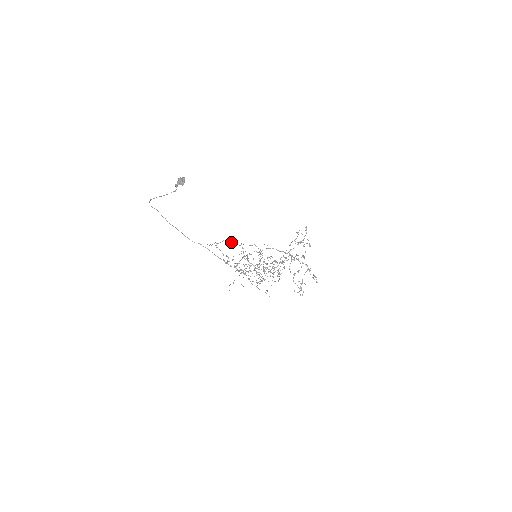
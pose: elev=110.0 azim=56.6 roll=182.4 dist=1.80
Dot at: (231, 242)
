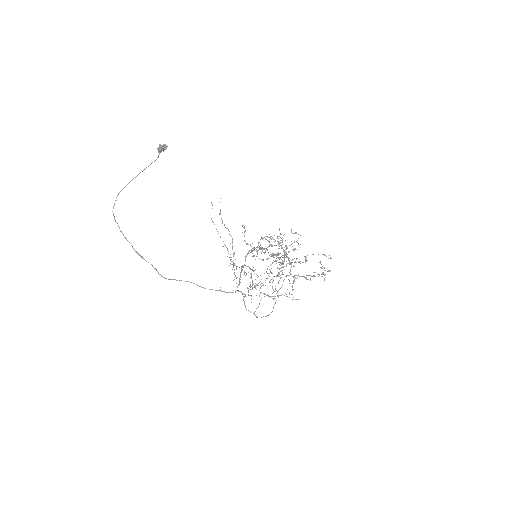
Dot at: occluded
